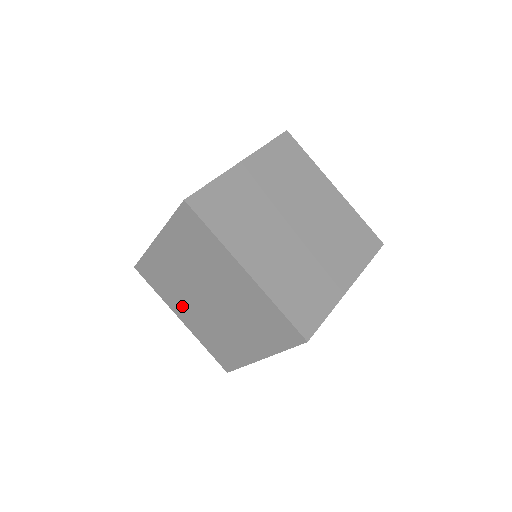
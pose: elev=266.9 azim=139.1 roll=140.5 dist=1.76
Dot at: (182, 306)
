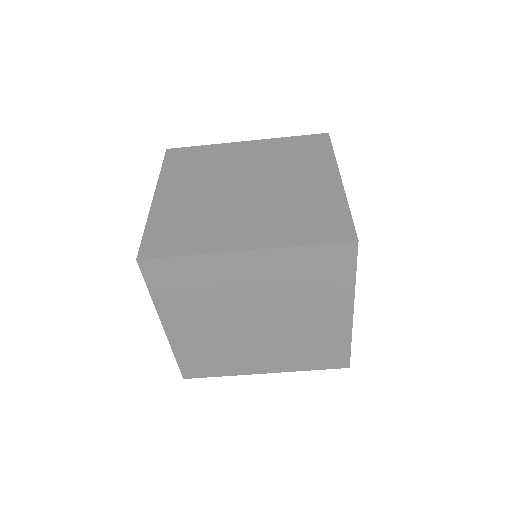
Dot at: (250, 359)
